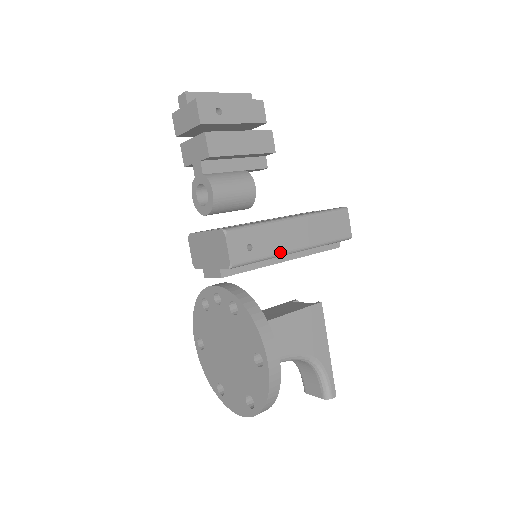
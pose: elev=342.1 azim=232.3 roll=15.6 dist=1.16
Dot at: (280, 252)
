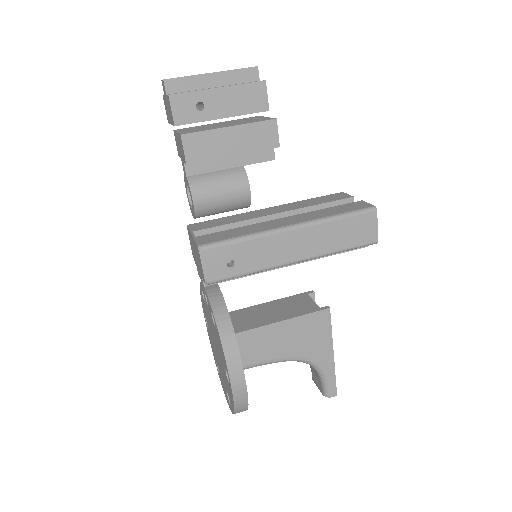
Dot at: (271, 266)
